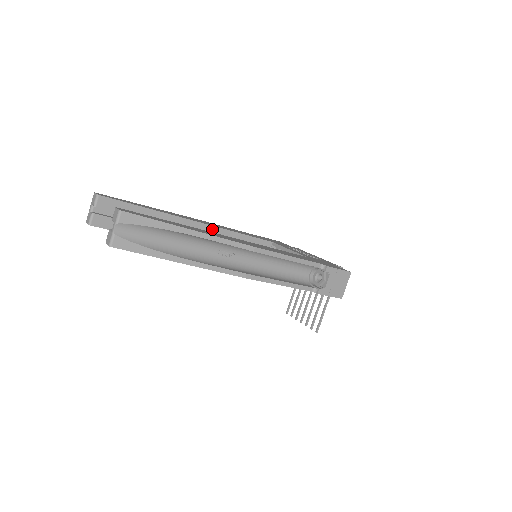
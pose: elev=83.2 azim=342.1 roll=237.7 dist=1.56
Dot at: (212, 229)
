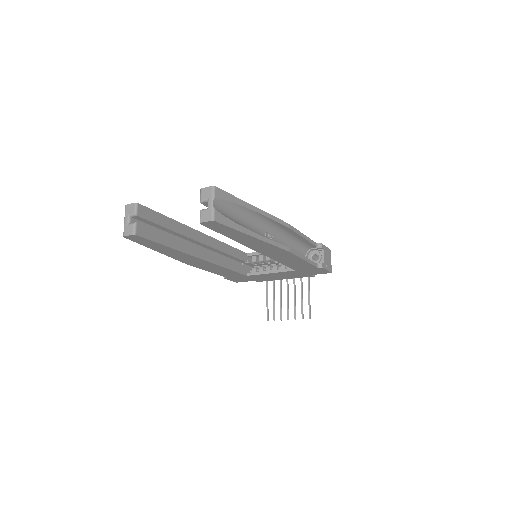
Dot at: (212, 241)
